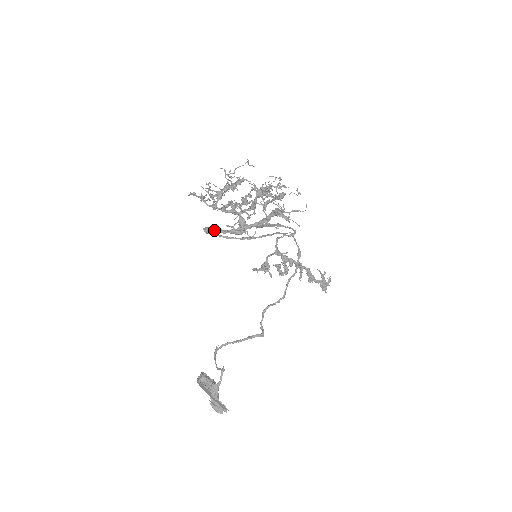
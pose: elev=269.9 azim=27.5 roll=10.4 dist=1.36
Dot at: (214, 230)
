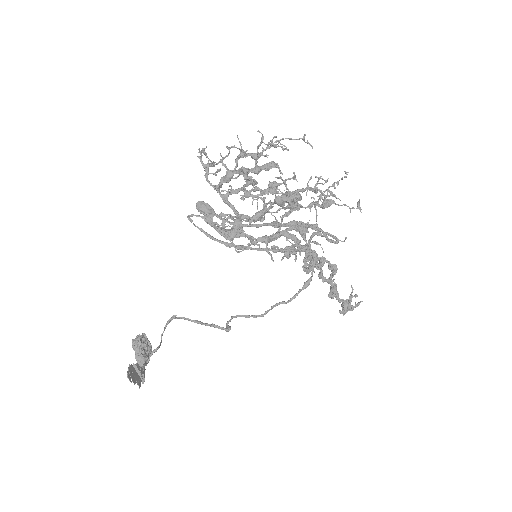
Dot at: occluded
